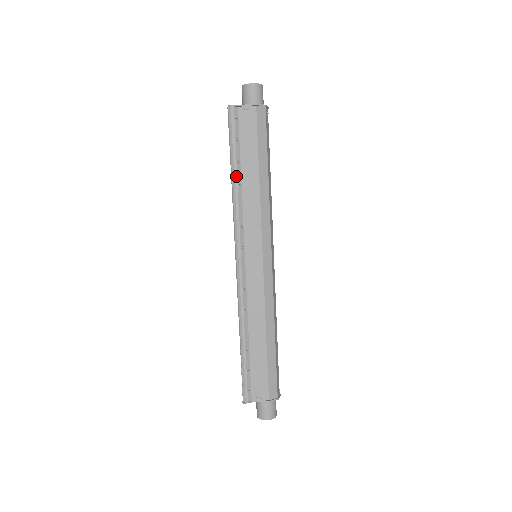
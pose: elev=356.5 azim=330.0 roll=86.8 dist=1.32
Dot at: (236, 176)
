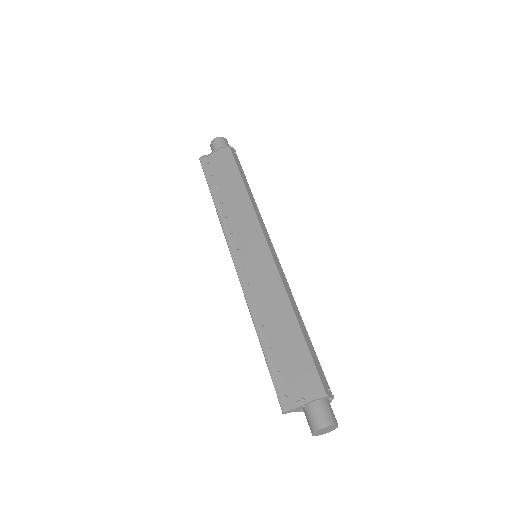
Dot at: (217, 199)
